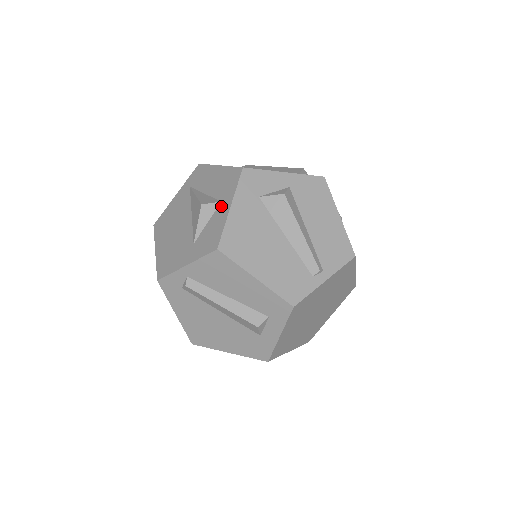
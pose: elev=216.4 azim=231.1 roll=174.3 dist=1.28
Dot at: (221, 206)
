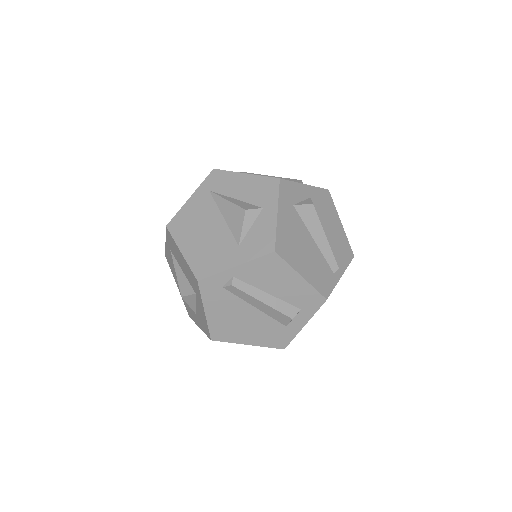
Dot at: (264, 212)
